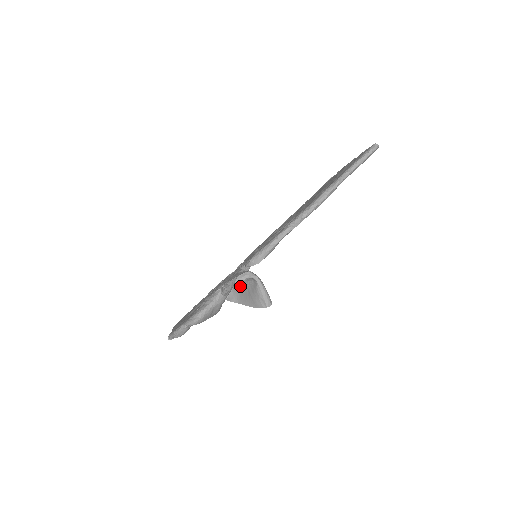
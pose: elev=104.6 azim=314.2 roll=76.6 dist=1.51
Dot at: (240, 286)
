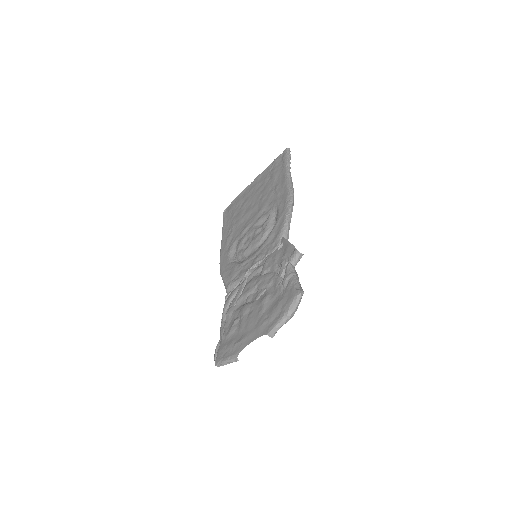
Dot at: occluded
